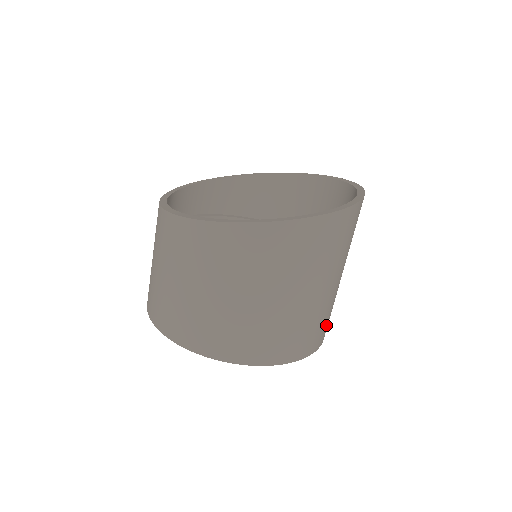
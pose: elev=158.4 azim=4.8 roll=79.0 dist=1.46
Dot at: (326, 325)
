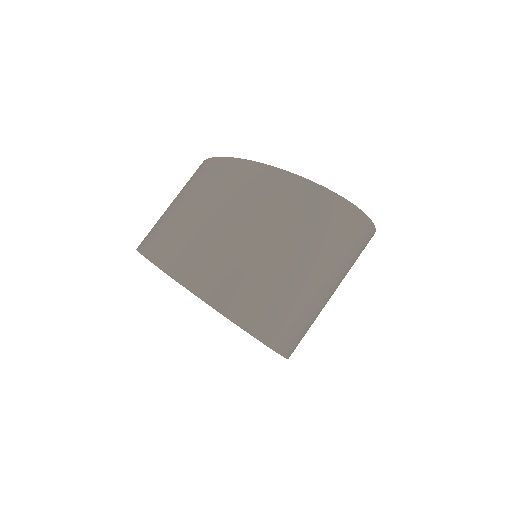
Dot at: (294, 333)
